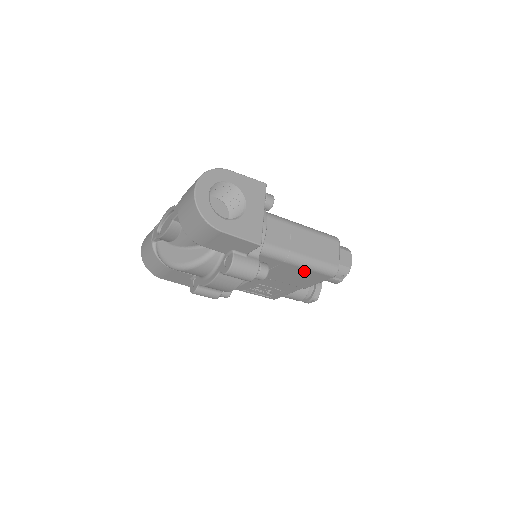
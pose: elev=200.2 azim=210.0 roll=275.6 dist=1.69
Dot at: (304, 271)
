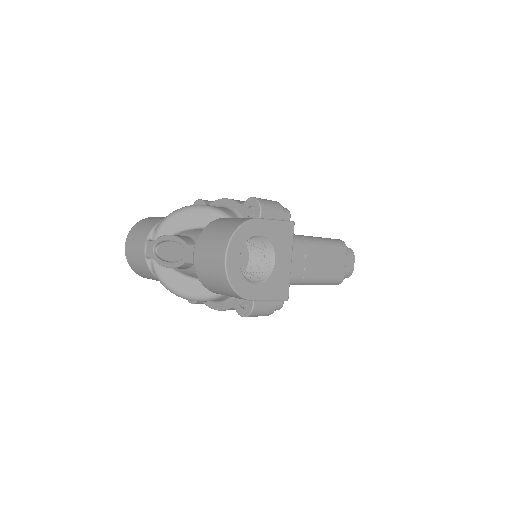
Dot at: occluded
